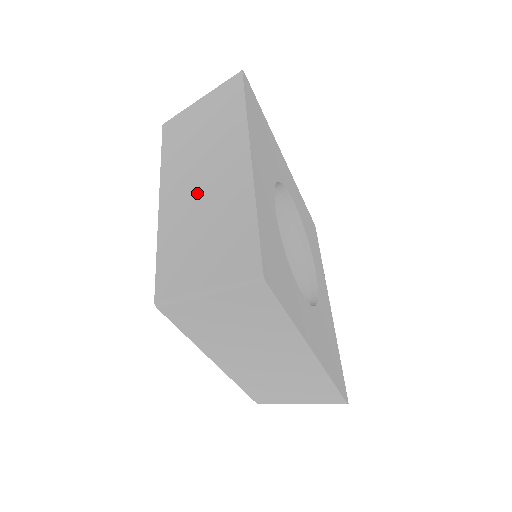
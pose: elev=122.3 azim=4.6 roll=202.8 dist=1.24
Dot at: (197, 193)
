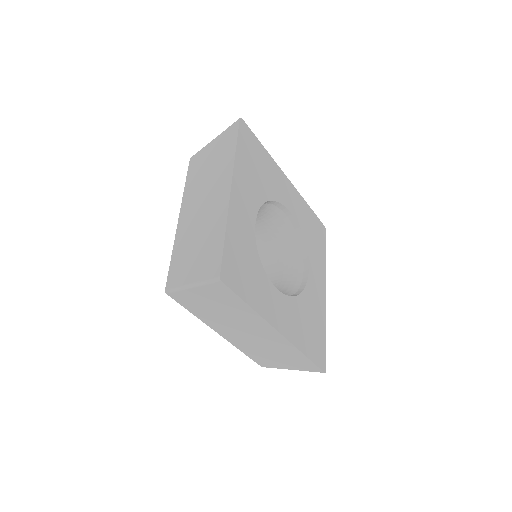
Dot at: (198, 215)
